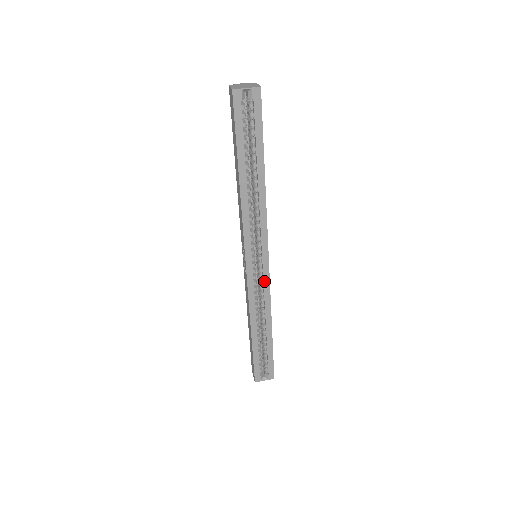
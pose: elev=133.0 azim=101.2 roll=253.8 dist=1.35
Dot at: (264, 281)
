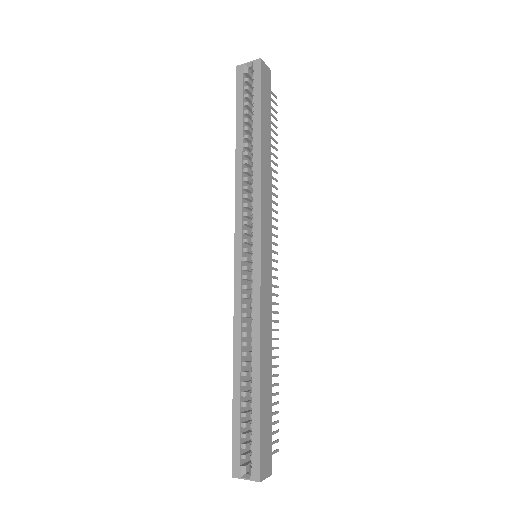
Dot at: (254, 283)
